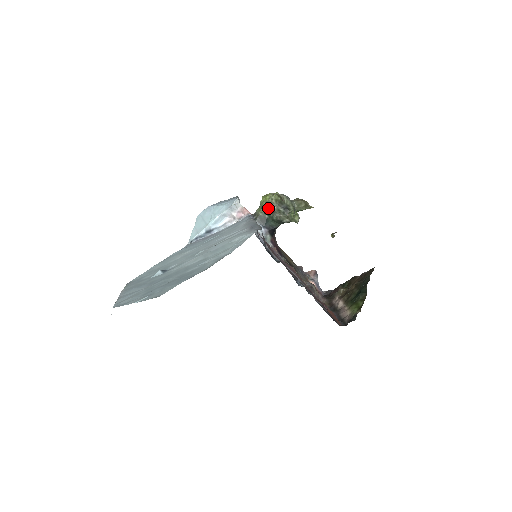
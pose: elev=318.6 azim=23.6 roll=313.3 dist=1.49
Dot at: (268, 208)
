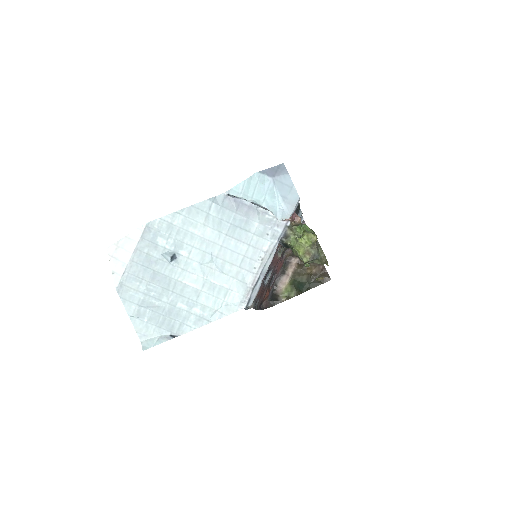
Dot at: (294, 253)
